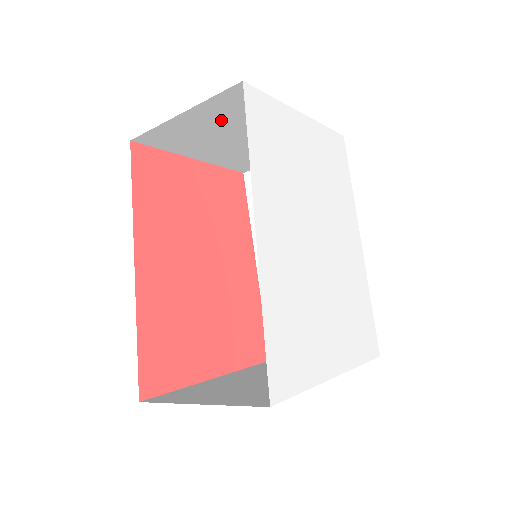
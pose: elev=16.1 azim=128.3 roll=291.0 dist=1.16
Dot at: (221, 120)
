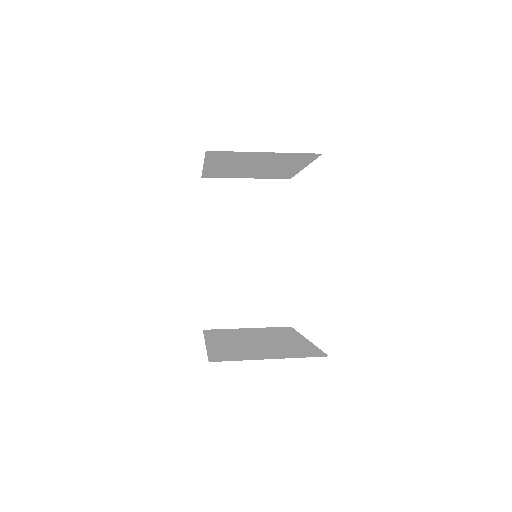
Dot at: (271, 159)
